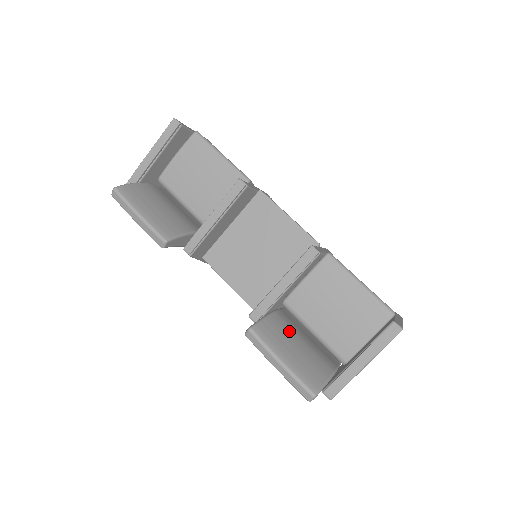
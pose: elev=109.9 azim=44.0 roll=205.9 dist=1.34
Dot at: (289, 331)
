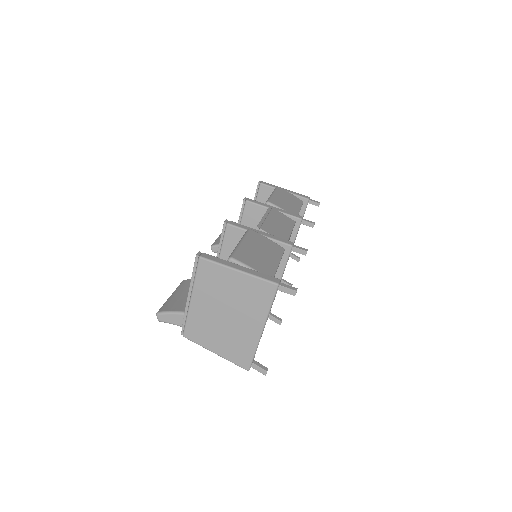
Dot at: occluded
